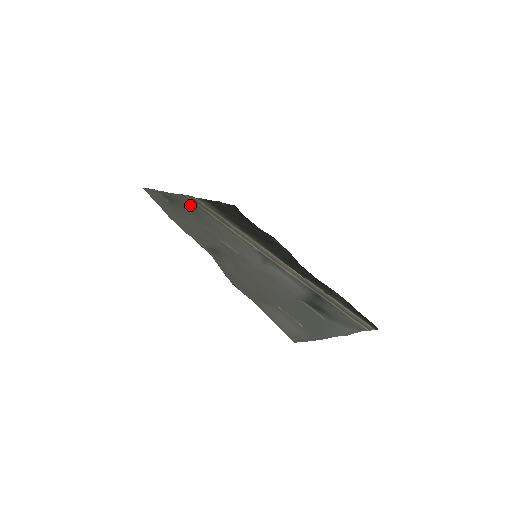
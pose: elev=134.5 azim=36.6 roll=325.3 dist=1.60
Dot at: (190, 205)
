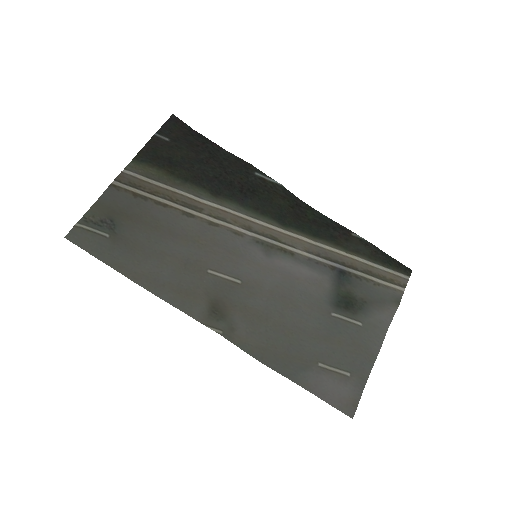
Dot at: (134, 208)
